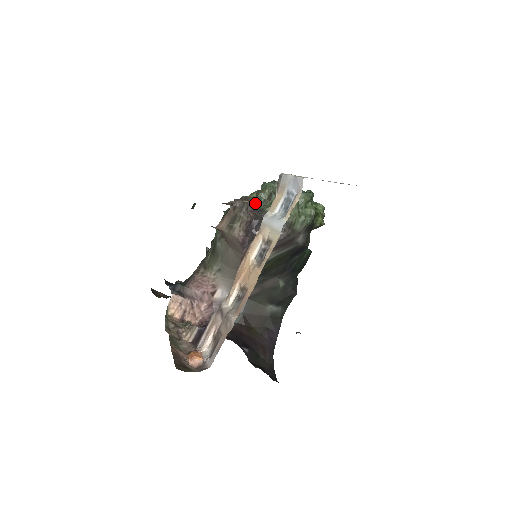
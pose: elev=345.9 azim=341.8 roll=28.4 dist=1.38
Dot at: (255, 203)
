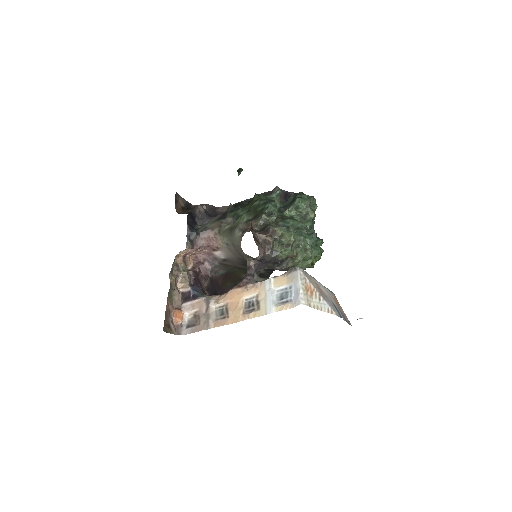
Dot at: (276, 239)
